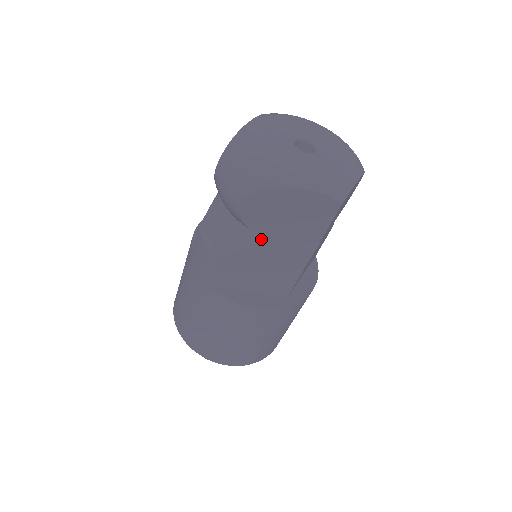
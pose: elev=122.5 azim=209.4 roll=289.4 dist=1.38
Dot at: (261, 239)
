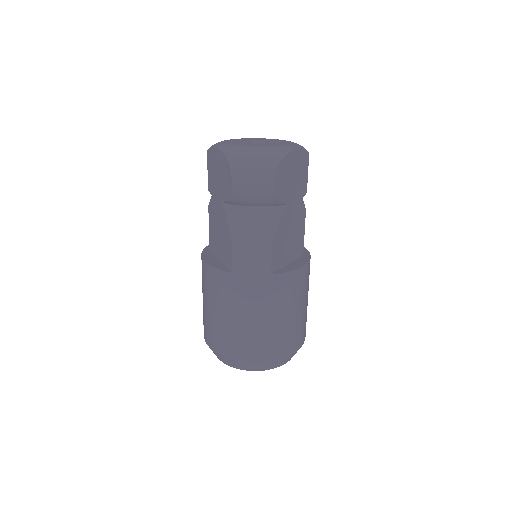
Dot at: (285, 207)
